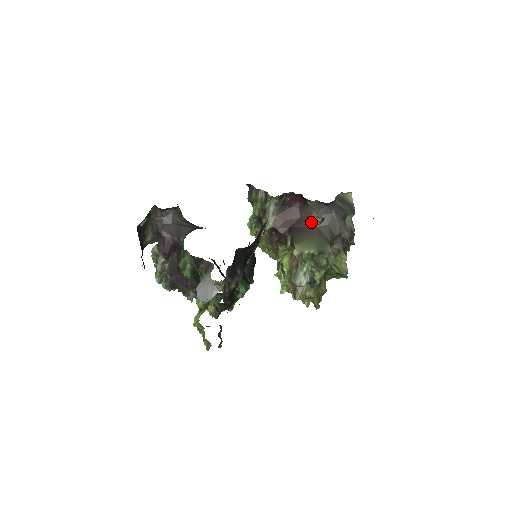
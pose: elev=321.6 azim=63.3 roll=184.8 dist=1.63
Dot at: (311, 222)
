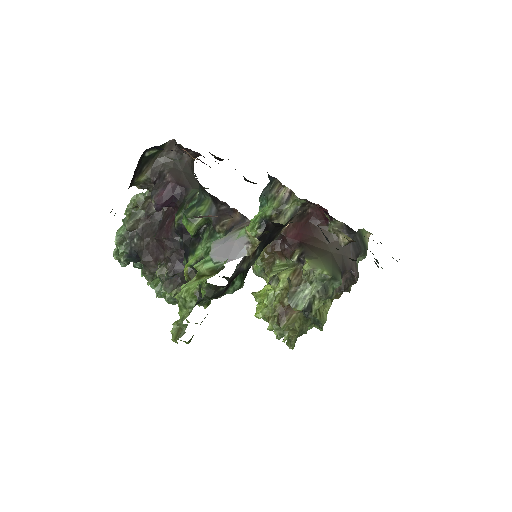
Dot at: (326, 245)
